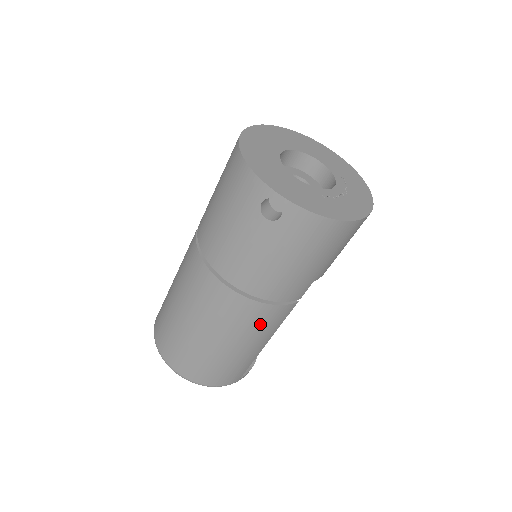
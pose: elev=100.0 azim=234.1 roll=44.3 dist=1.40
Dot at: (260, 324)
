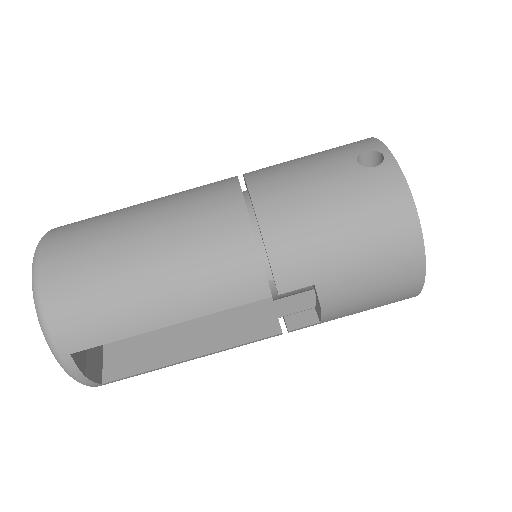
Dot at: (216, 268)
